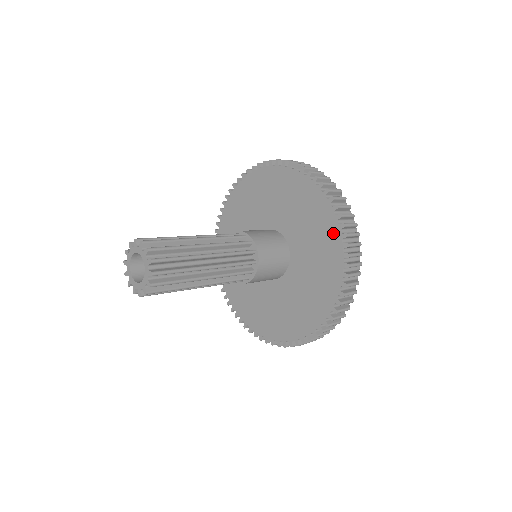
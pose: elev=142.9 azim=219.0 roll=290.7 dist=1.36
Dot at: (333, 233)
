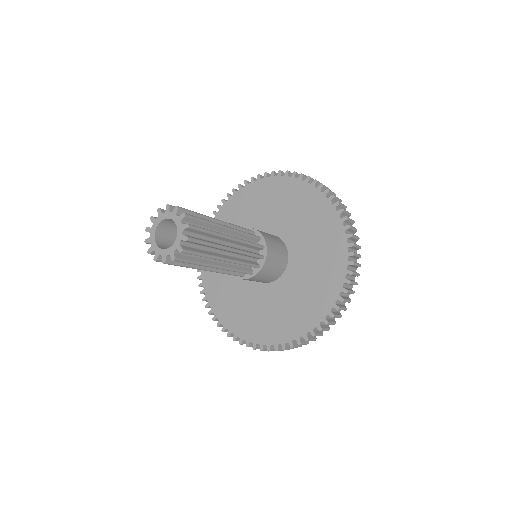
Dot at: (325, 207)
